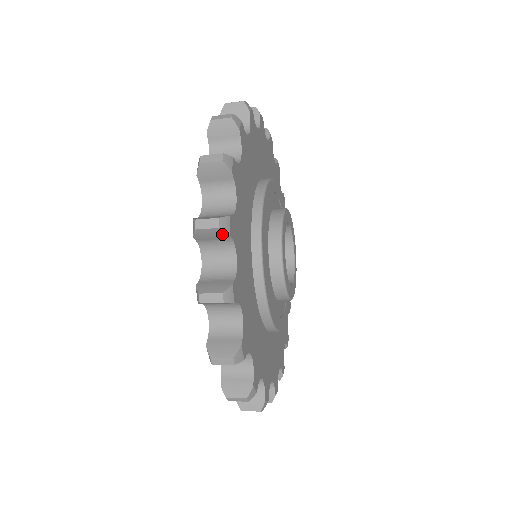
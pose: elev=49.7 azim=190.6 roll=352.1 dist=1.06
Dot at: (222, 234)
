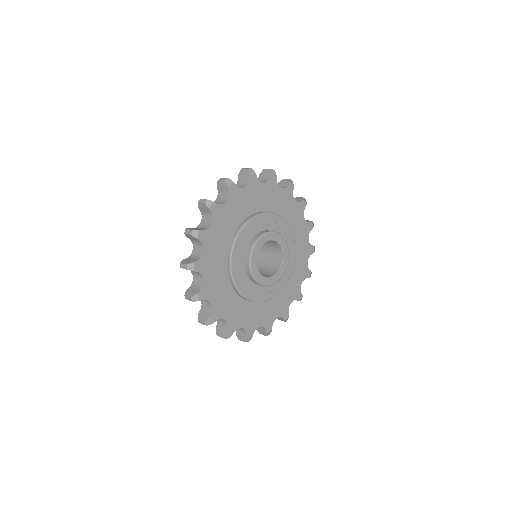
Dot at: (210, 323)
